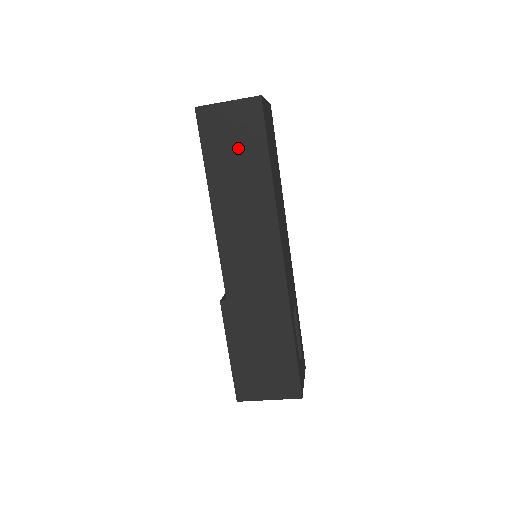
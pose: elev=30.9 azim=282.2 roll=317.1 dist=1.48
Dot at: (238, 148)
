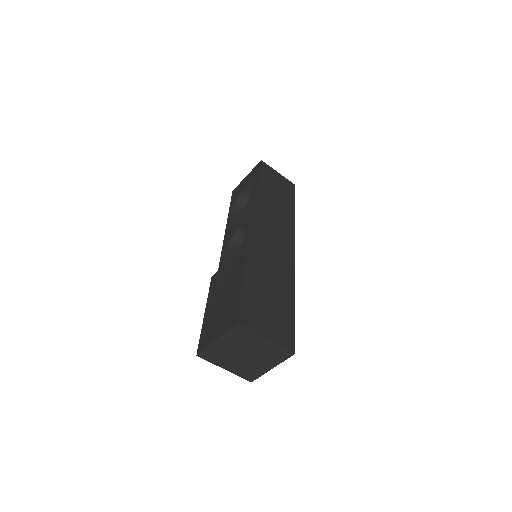
Dot at: (279, 190)
